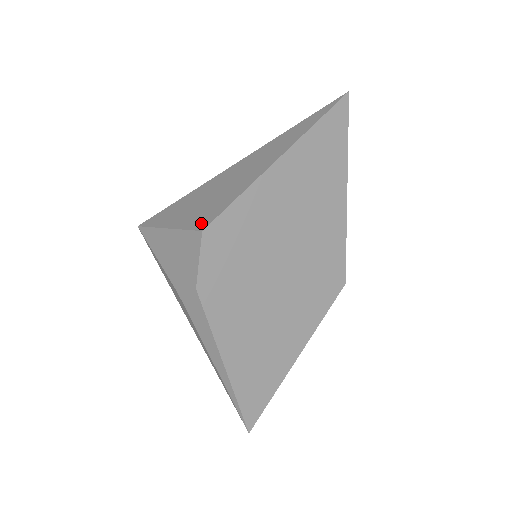
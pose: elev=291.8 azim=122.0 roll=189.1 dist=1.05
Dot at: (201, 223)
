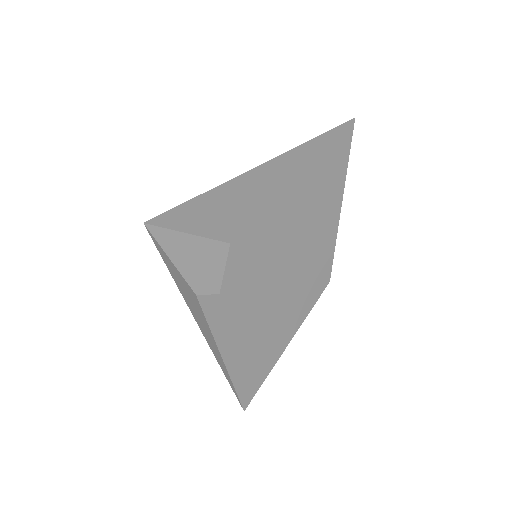
Dot at: (226, 234)
